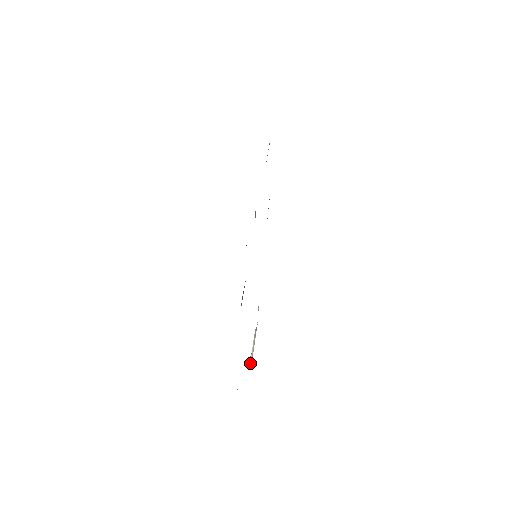
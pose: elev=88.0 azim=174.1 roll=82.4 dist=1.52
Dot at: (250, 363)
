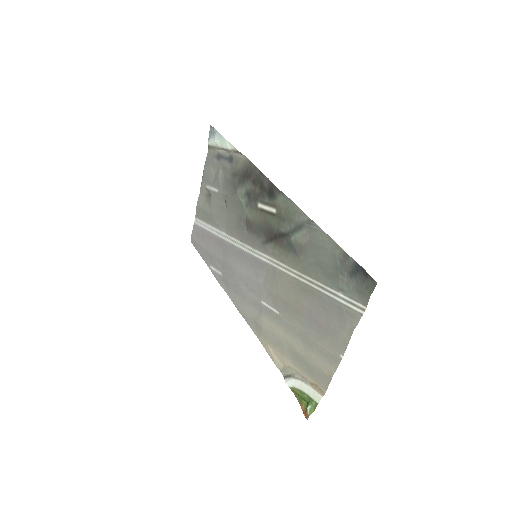
Dot at: (316, 393)
